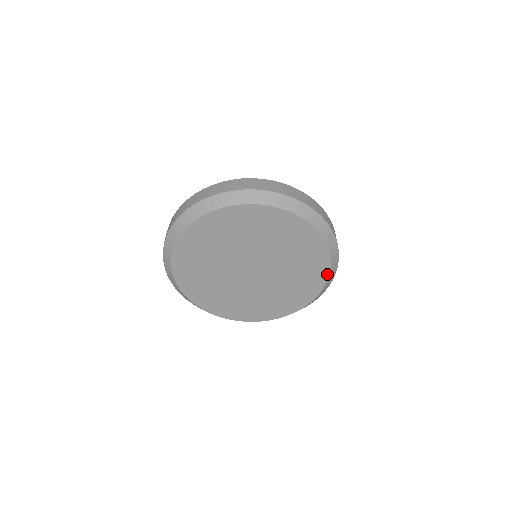
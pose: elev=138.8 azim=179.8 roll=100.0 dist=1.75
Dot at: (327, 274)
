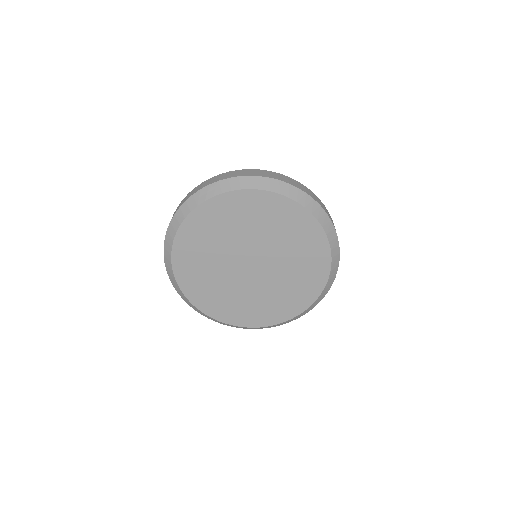
Dot at: (318, 294)
